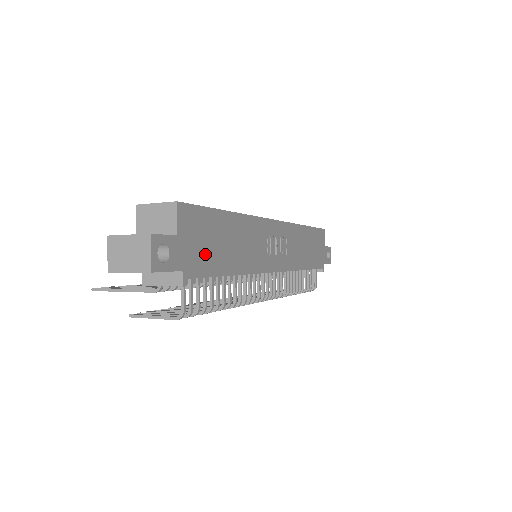
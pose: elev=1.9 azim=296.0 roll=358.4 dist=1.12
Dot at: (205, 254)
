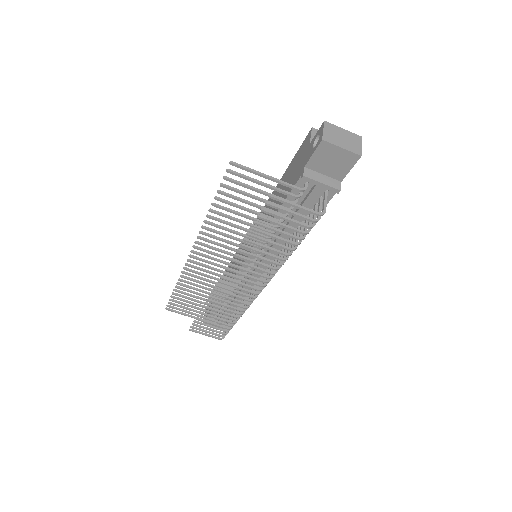
Dot at: occluded
